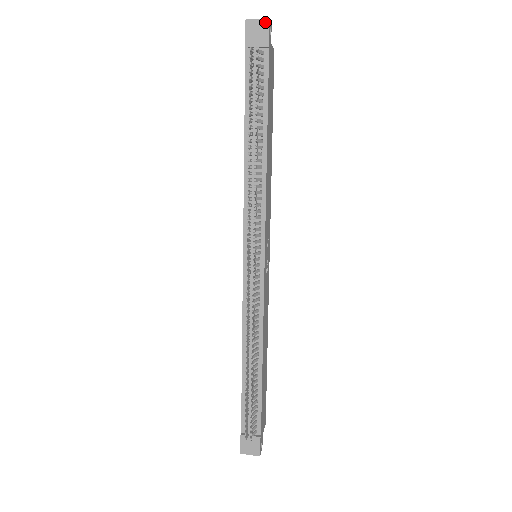
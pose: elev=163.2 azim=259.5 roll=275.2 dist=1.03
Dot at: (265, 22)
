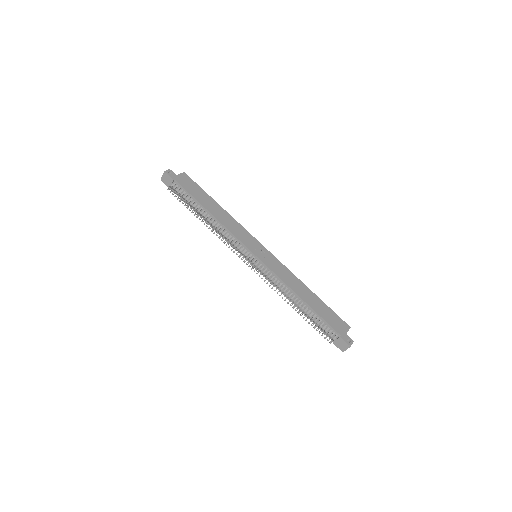
Dot at: (165, 174)
